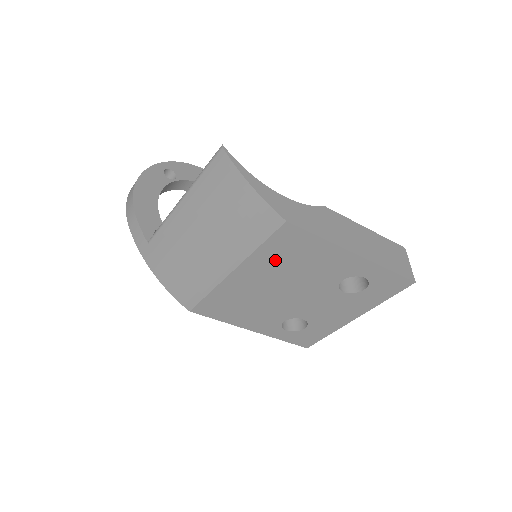
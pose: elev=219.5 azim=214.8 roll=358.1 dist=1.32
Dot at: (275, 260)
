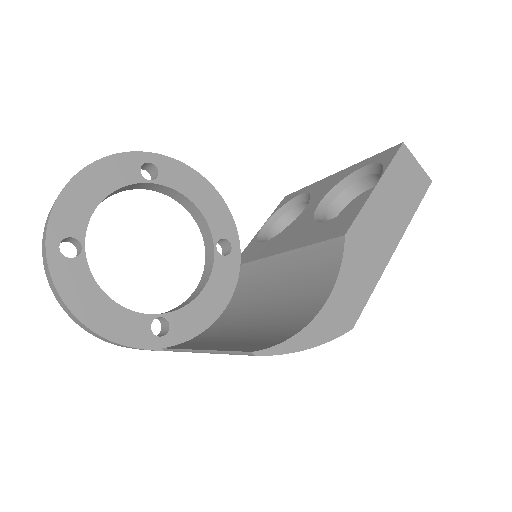
Dot at: occluded
